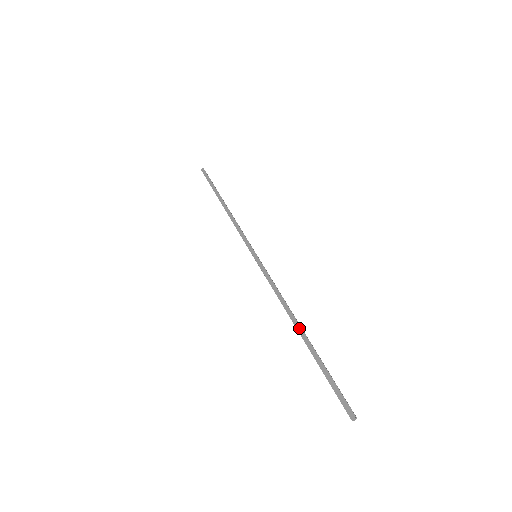
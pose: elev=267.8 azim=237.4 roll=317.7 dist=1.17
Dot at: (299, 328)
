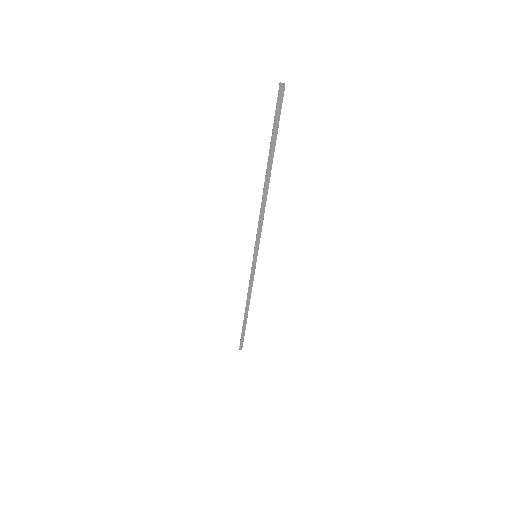
Dot at: (247, 314)
